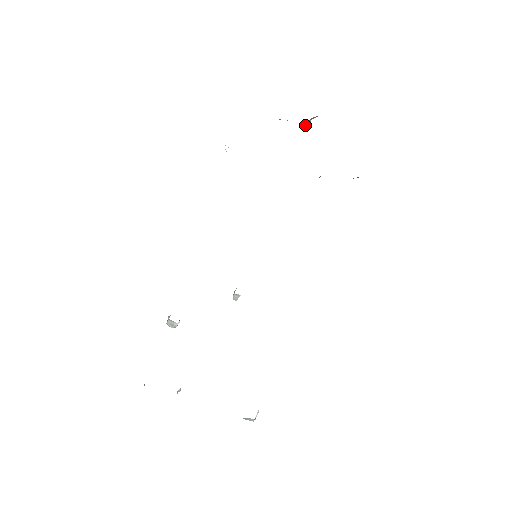
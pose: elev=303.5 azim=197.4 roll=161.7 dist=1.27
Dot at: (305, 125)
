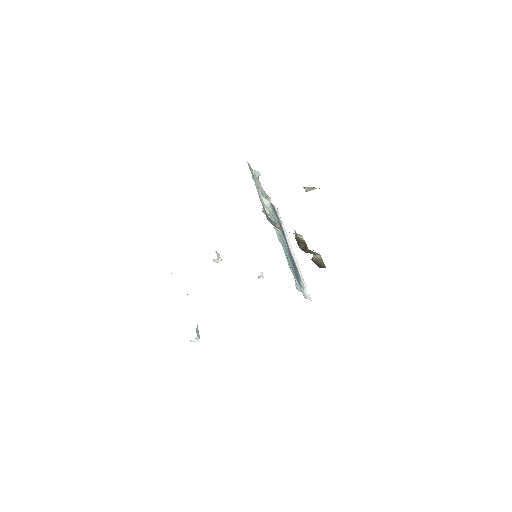
Dot at: (305, 189)
